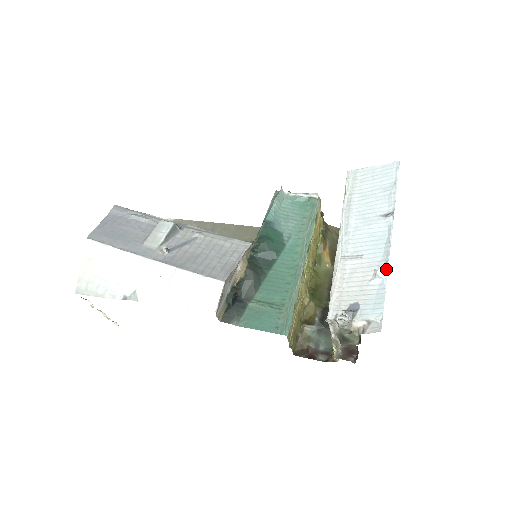
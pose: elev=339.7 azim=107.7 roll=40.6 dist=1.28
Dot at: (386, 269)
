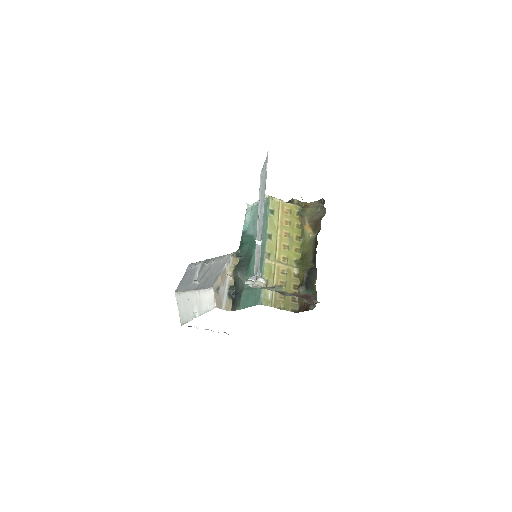
Dot at: (261, 237)
